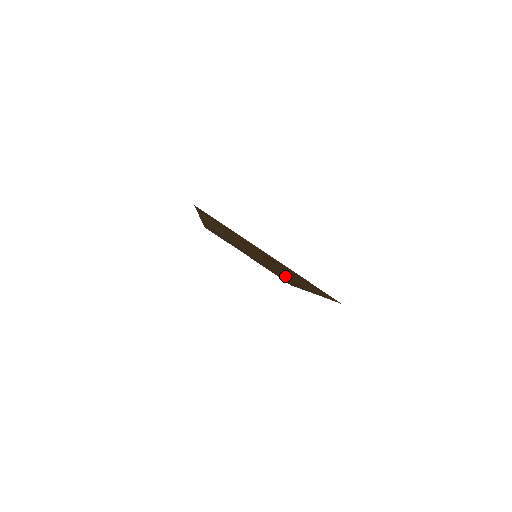
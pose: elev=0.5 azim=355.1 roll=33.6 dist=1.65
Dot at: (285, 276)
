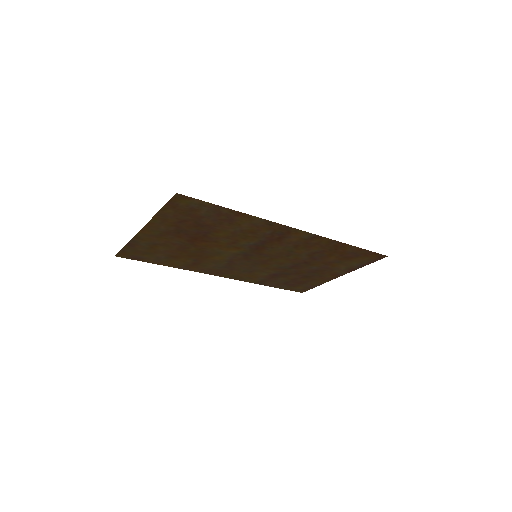
Dot at: (292, 245)
